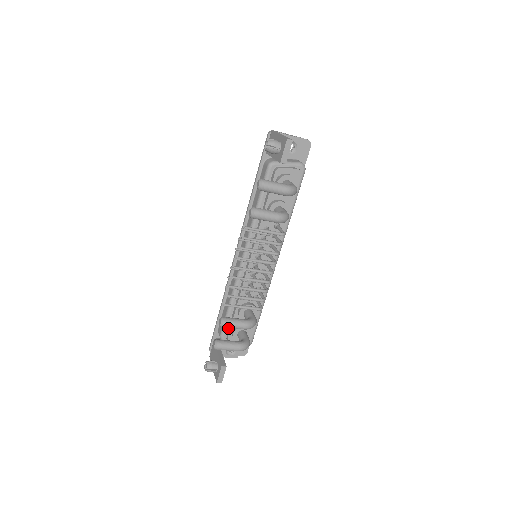
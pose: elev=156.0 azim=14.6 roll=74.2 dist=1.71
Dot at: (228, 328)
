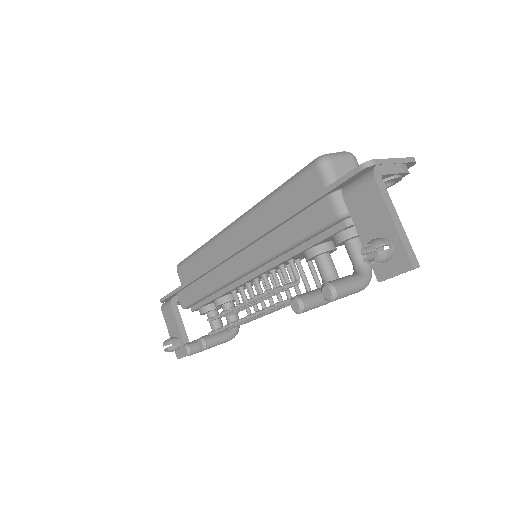
Dot at: occluded
